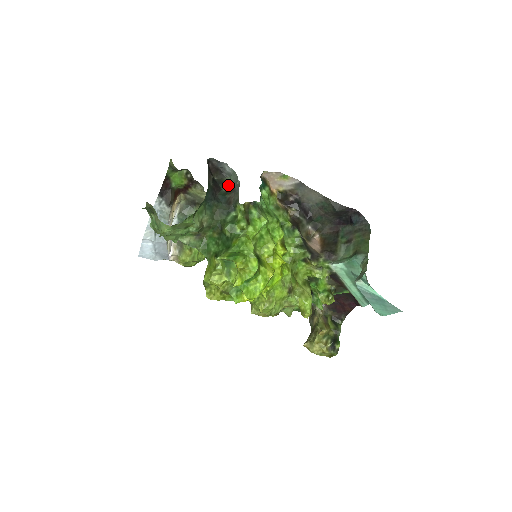
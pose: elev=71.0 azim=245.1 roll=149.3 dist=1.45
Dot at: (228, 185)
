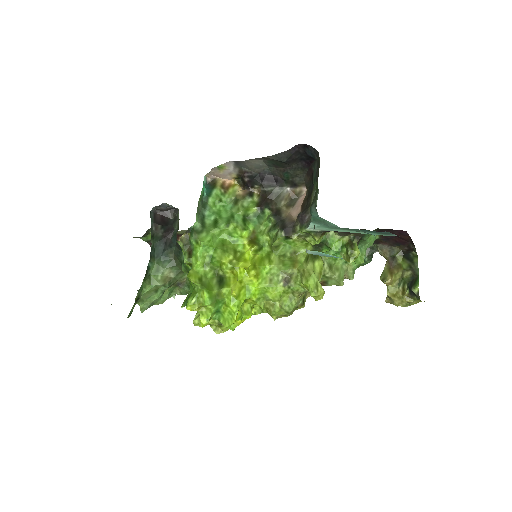
Dot at: (178, 220)
